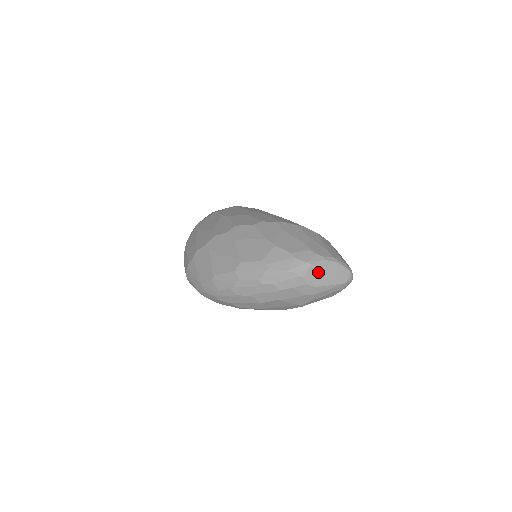
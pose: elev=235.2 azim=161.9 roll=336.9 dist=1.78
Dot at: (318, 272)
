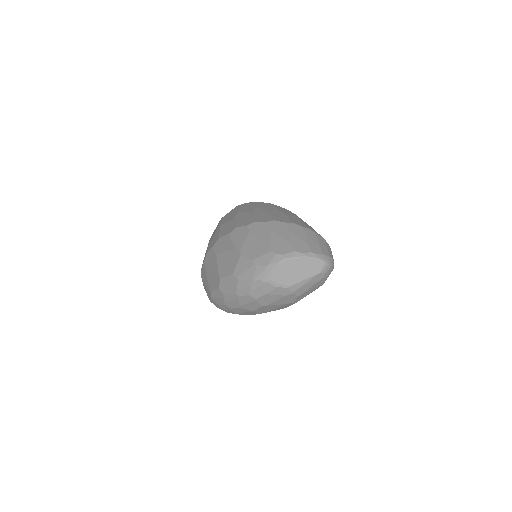
Dot at: (283, 272)
